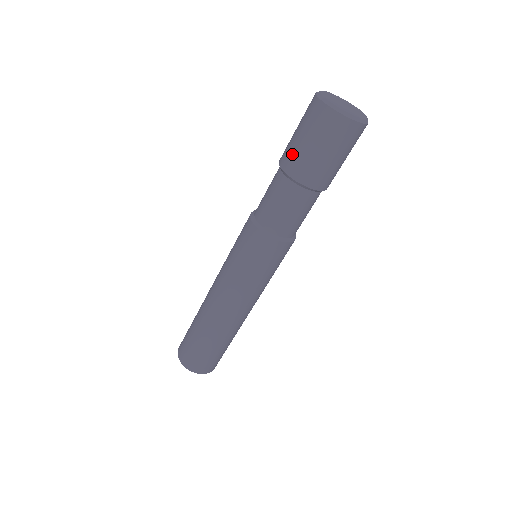
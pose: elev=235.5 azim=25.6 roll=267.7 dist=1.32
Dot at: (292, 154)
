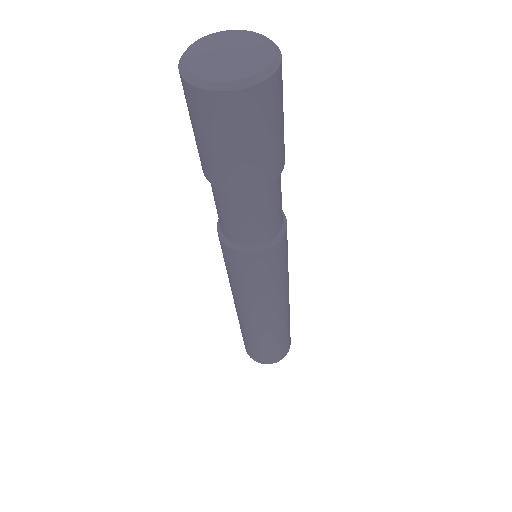
Dot at: occluded
